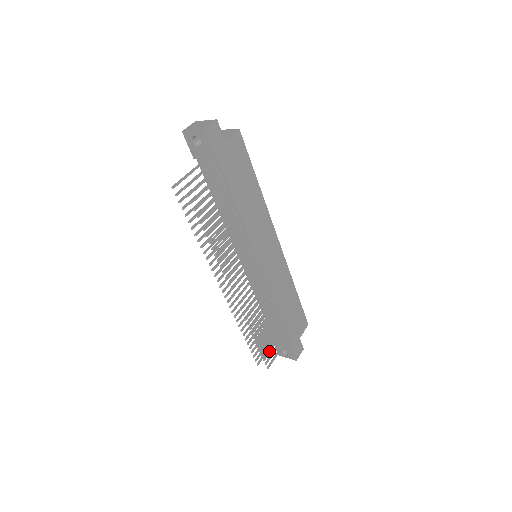
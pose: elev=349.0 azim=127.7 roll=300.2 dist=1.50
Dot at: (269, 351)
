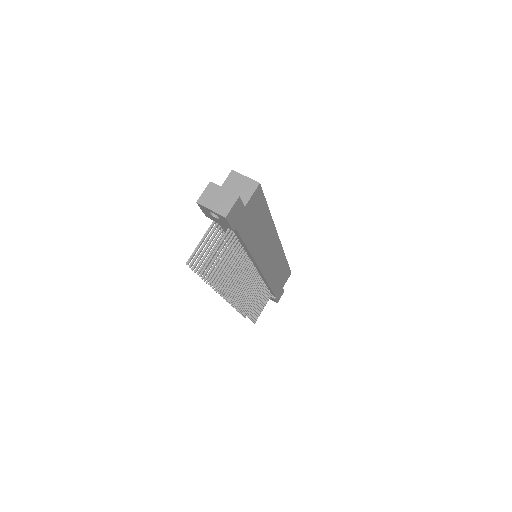
Dot at: (257, 312)
